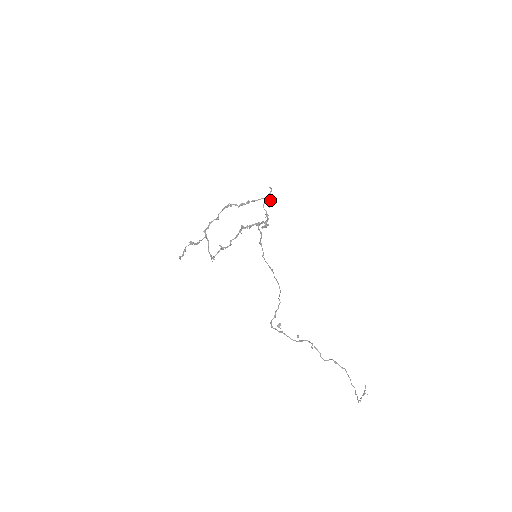
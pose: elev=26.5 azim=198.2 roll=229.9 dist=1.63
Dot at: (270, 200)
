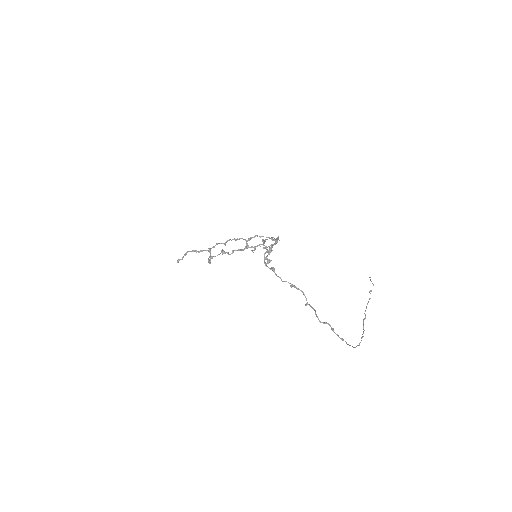
Dot at: occluded
